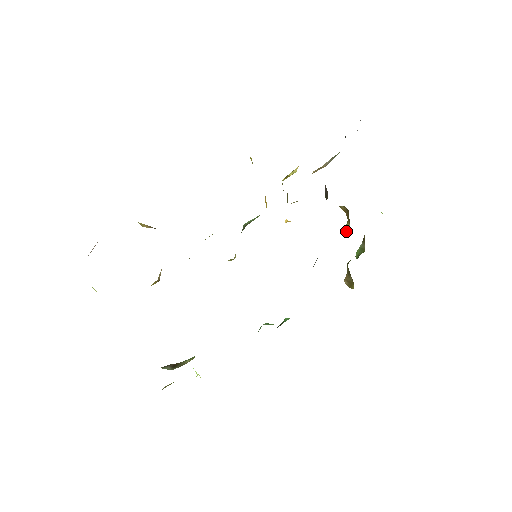
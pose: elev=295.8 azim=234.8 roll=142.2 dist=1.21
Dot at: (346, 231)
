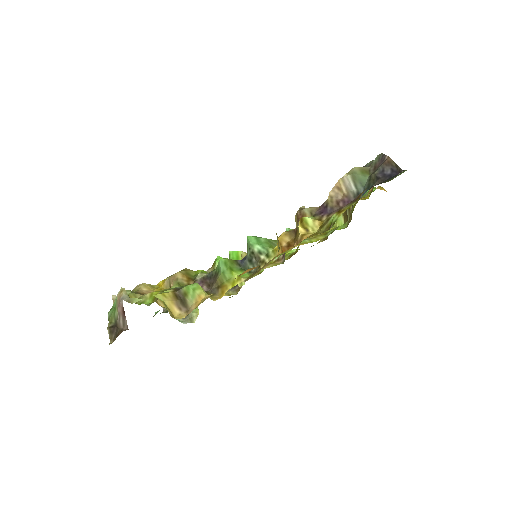
Dot at: (338, 219)
